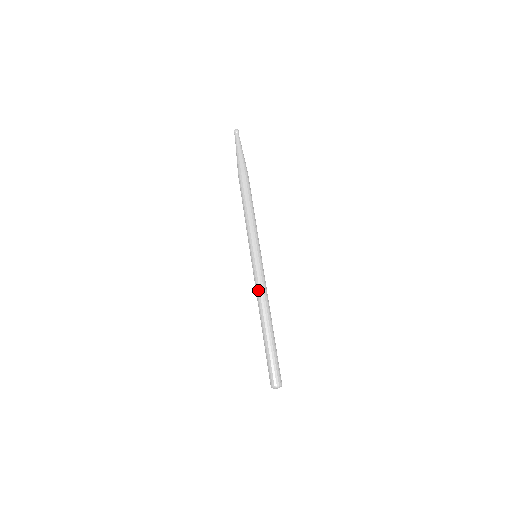
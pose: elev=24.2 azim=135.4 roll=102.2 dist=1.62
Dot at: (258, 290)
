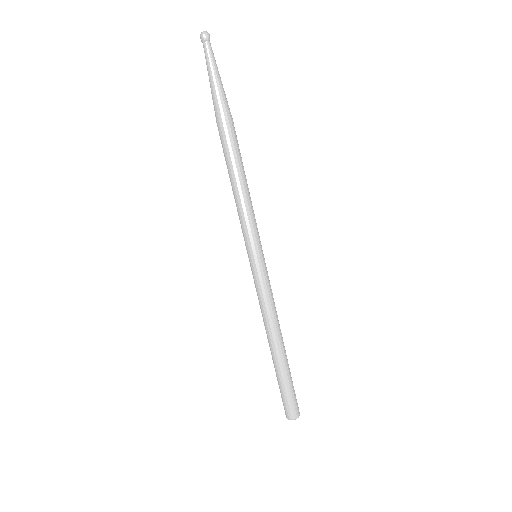
Dot at: (263, 307)
